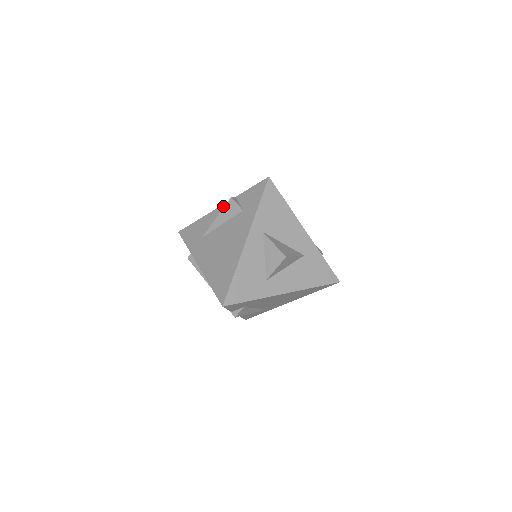
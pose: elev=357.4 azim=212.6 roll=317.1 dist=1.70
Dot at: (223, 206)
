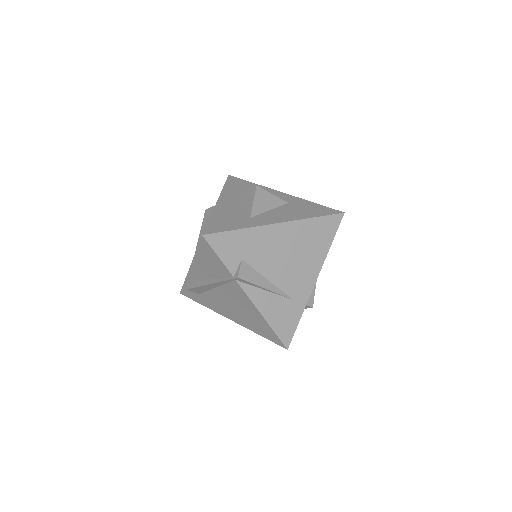
Dot at: occluded
